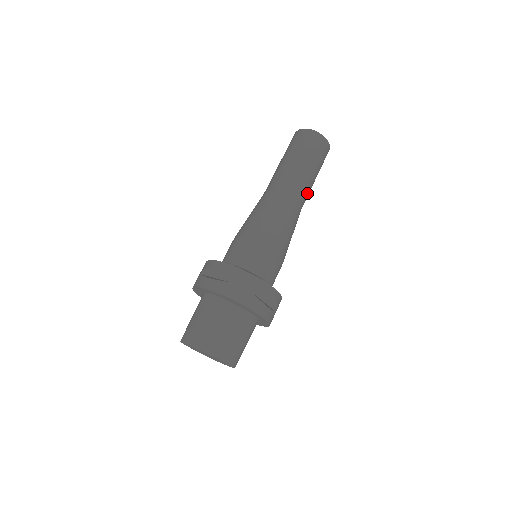
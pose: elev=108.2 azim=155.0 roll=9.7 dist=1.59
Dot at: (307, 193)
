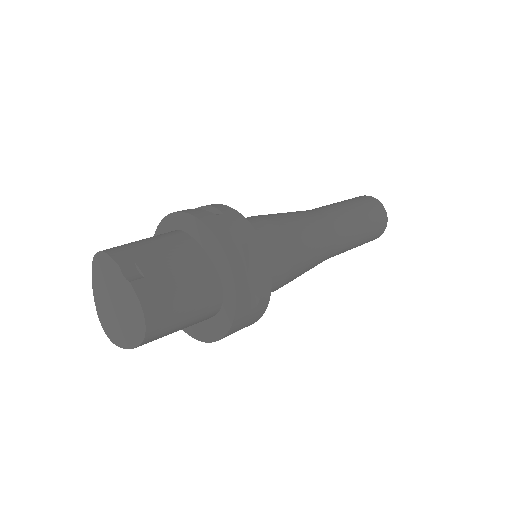
Dot at: (347, 240)
